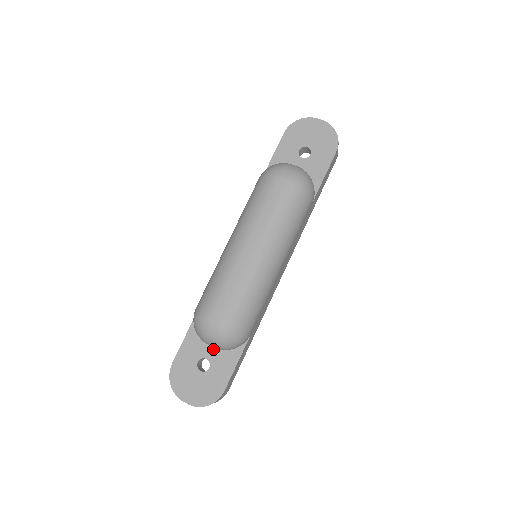
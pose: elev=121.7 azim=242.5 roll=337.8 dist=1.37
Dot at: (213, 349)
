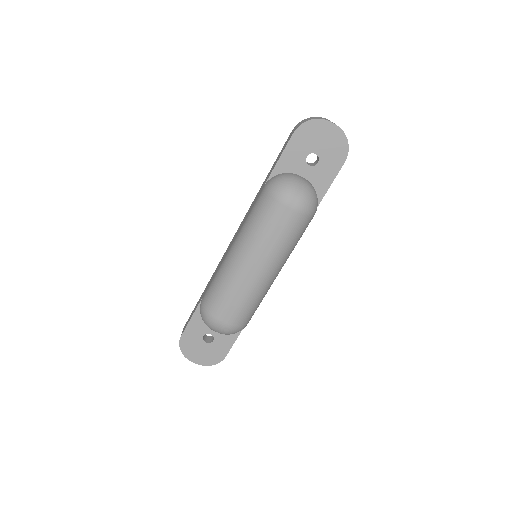
Dot at: occluded
